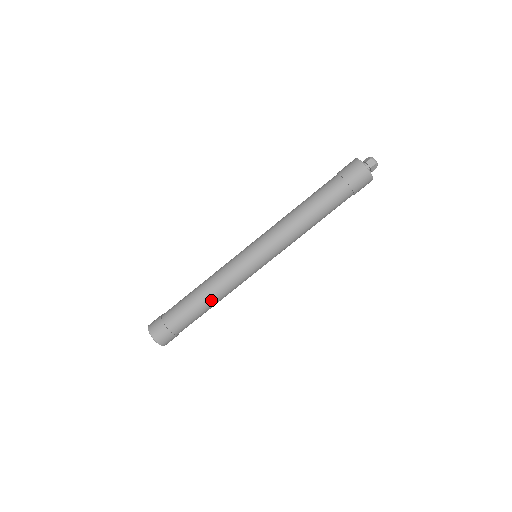
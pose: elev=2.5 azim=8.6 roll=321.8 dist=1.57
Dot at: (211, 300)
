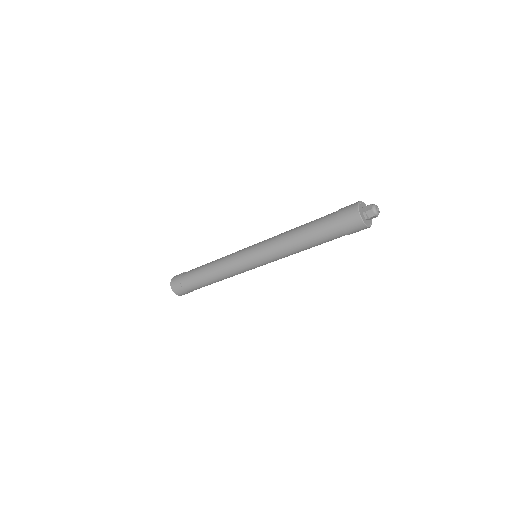
Dot at: (216, 280)
